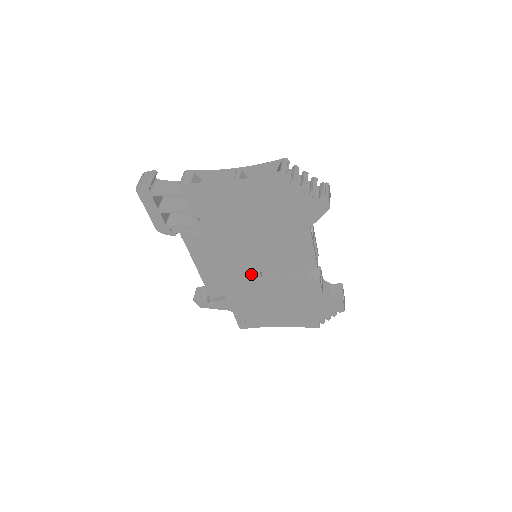
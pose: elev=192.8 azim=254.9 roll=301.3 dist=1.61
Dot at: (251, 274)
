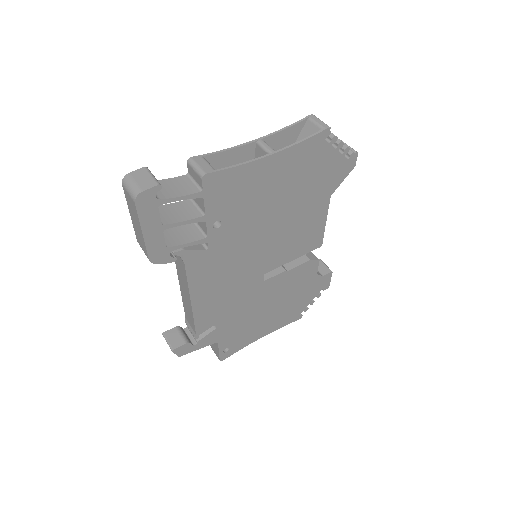
Dot at: (254, 281)
